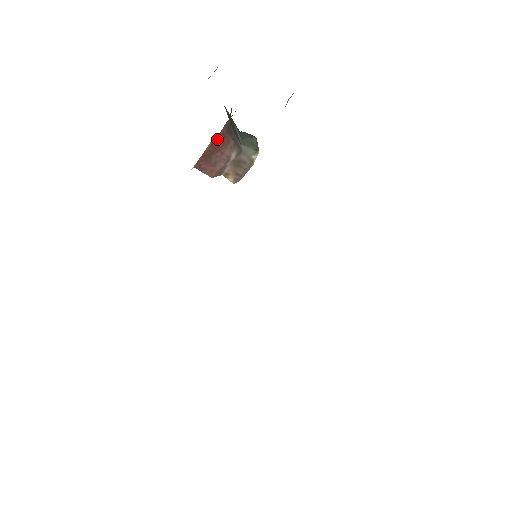
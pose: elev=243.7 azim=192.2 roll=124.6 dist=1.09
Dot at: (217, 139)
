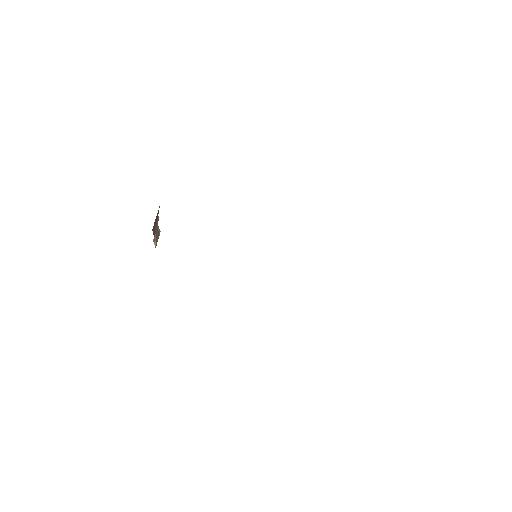
Dot at: occluded
